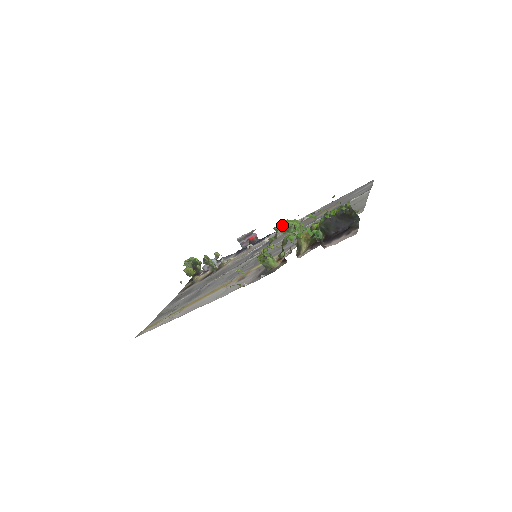
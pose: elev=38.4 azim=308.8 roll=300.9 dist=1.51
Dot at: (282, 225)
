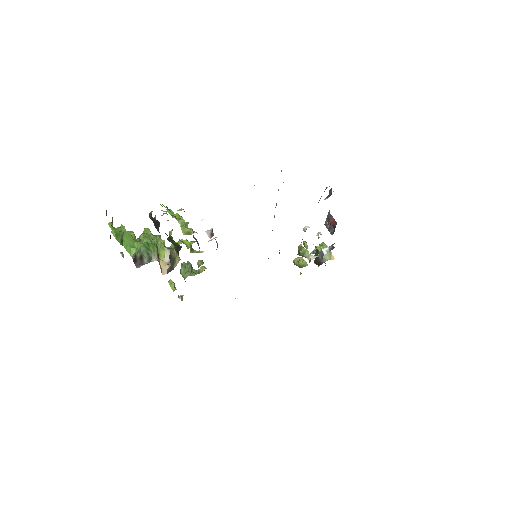
Dot at: (140, 236)
